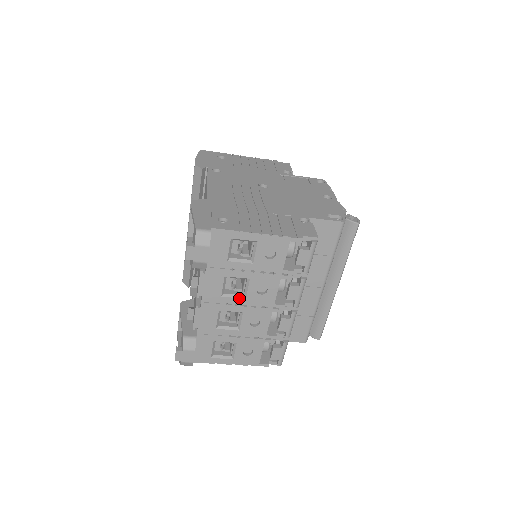
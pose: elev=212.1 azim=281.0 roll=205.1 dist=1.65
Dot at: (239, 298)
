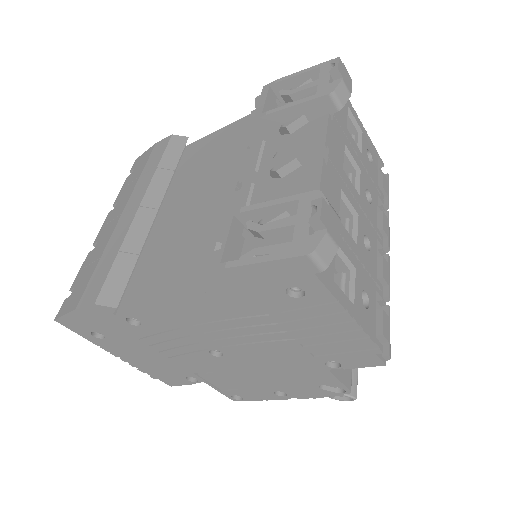
Dot at: occluded
